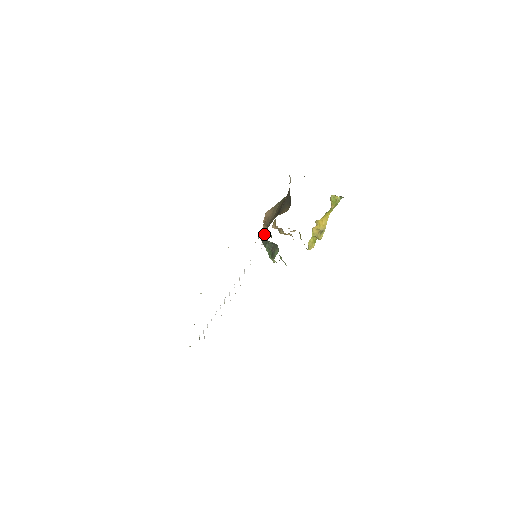
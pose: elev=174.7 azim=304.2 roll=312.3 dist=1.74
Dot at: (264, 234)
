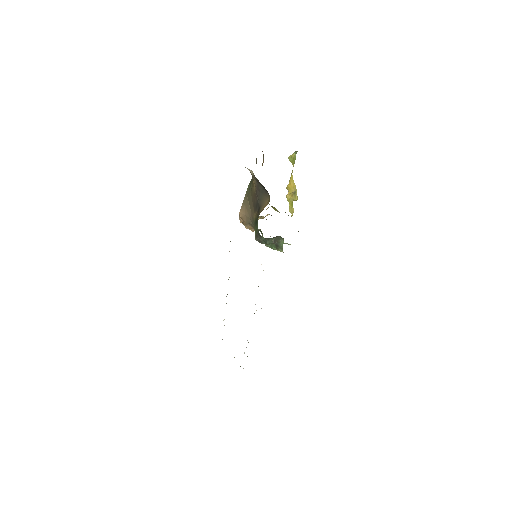
Dot at: (257, 235)
